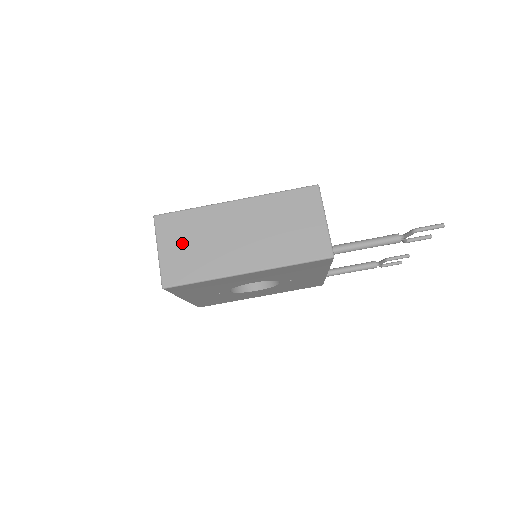
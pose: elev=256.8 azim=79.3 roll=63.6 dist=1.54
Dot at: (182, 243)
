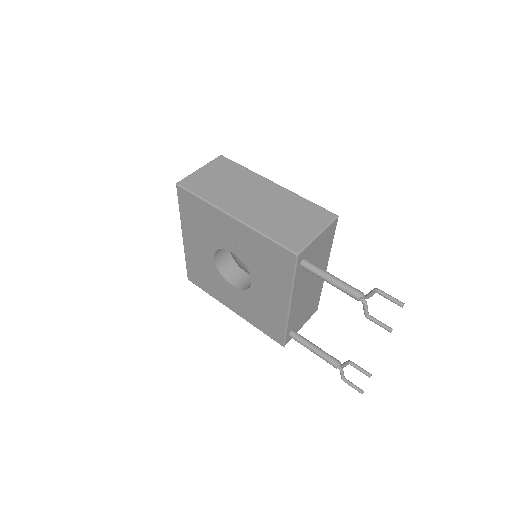
Dot at: (217, 175)
